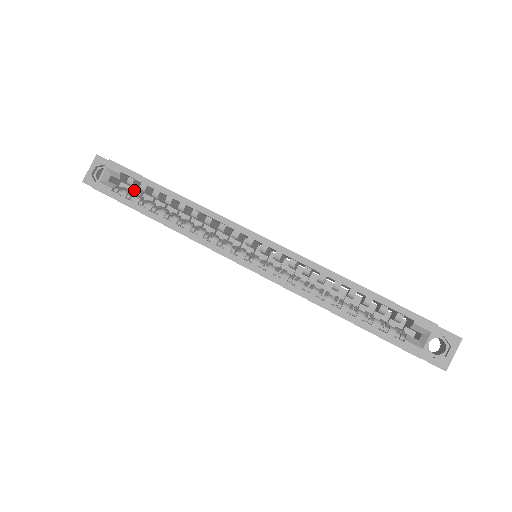
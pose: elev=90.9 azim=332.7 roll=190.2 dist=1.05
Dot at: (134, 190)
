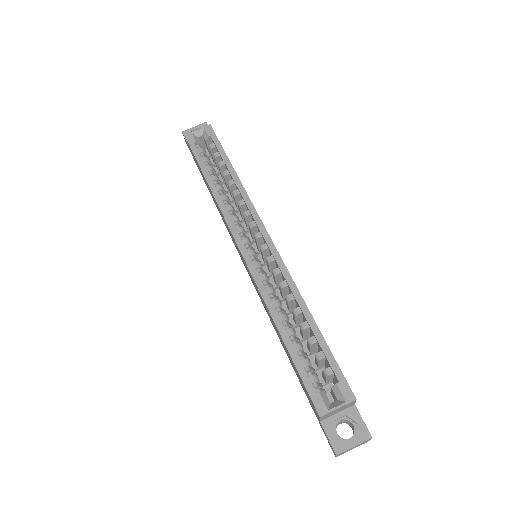
Dot at: (211, 160)
